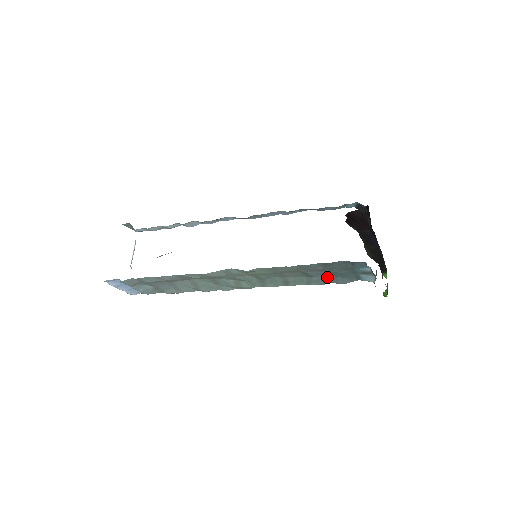
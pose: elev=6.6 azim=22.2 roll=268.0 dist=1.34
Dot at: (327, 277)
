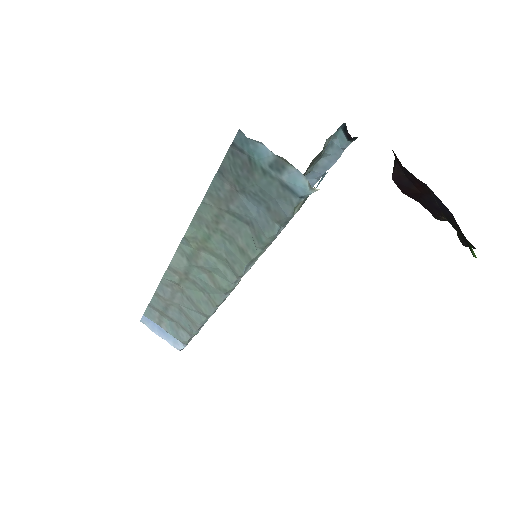
Dot at: (263, 212)
